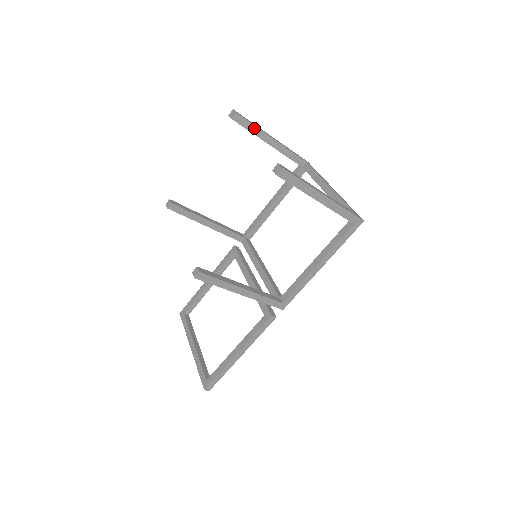
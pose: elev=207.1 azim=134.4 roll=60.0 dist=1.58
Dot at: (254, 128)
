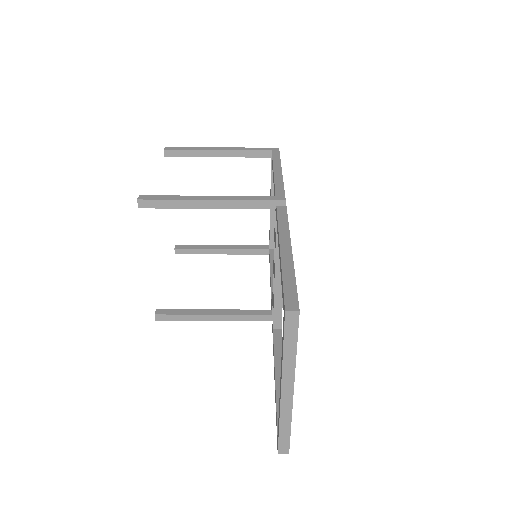
Dot at: (199, 247)
